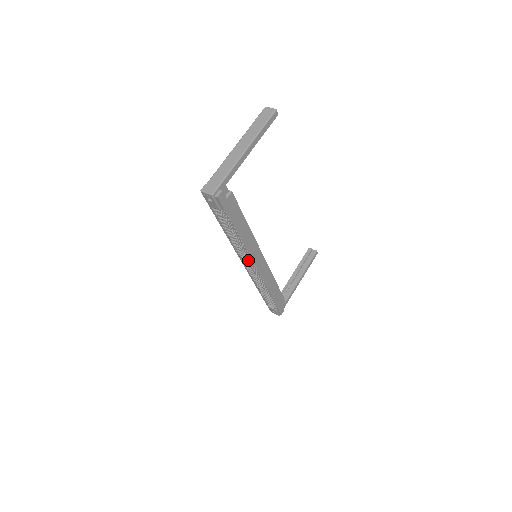
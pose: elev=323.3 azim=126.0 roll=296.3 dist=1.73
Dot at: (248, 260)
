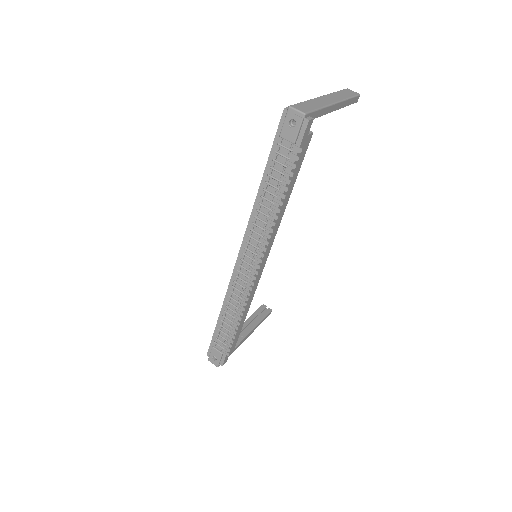
Dot at: (256, 250)
